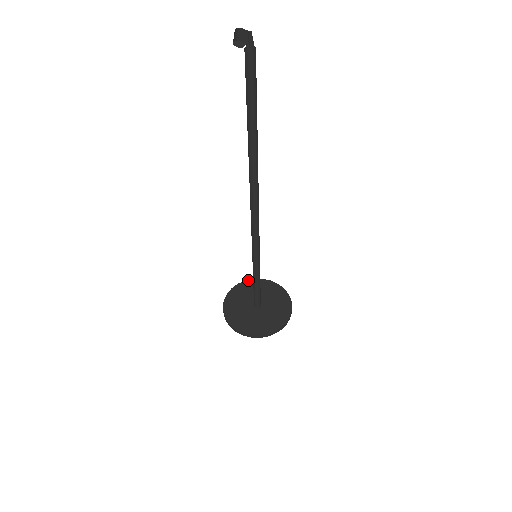
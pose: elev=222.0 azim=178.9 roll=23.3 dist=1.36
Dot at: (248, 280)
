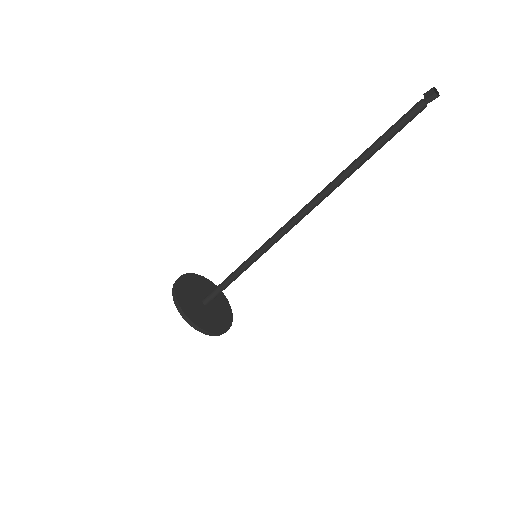
Dot at: (180, 277)
